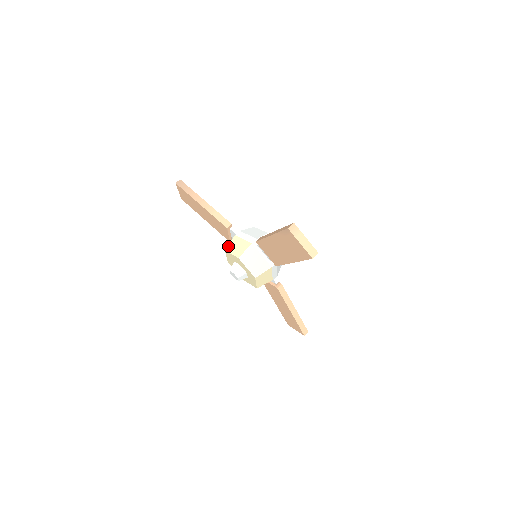
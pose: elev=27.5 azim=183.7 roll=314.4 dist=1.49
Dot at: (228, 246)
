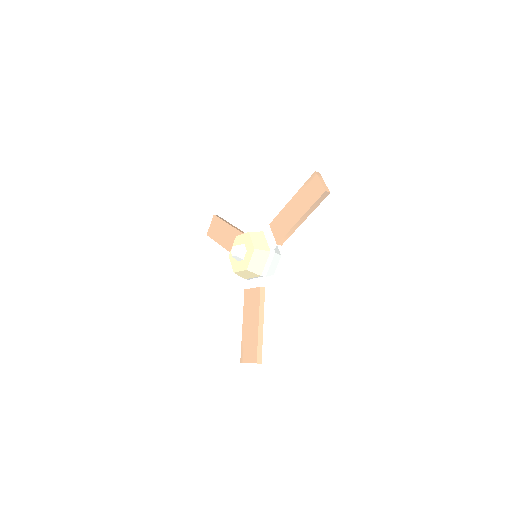
Dot at: occluded
